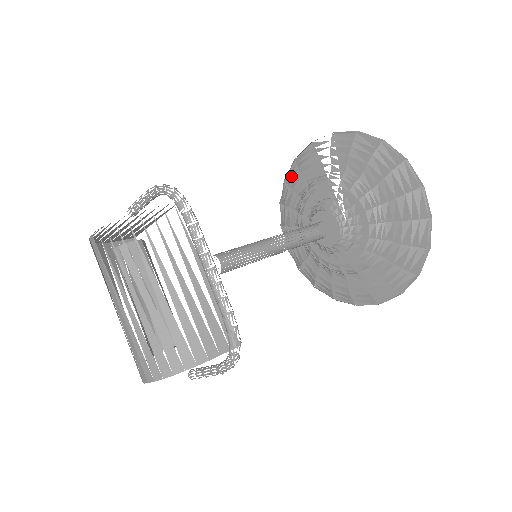
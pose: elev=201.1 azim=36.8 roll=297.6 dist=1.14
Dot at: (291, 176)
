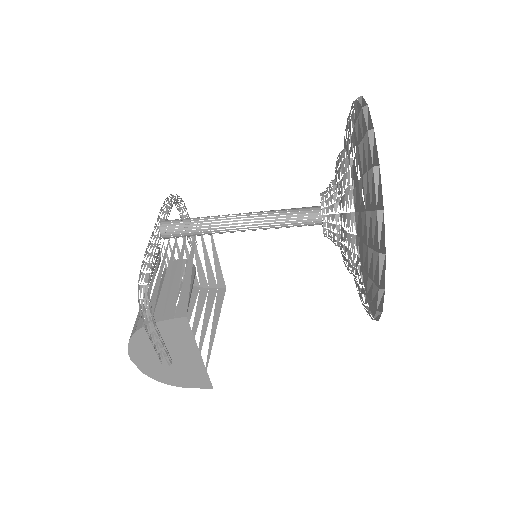
Dot at: occluded
